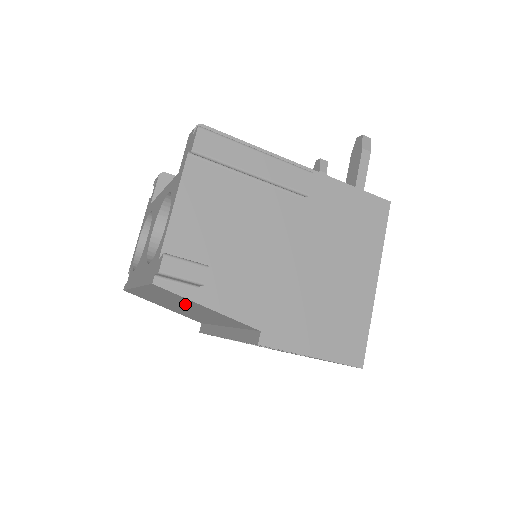
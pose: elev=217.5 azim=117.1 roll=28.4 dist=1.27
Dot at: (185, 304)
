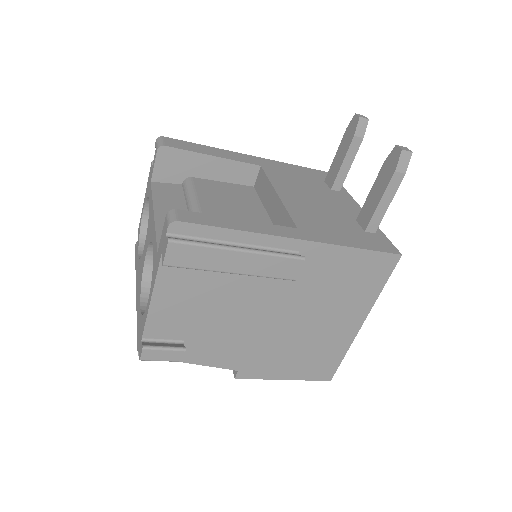
Dot at: occluded
